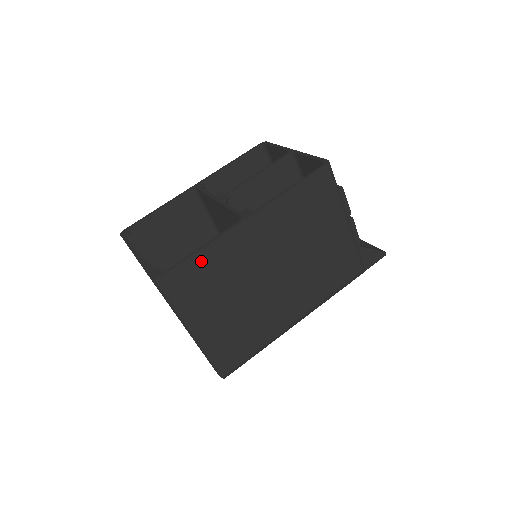
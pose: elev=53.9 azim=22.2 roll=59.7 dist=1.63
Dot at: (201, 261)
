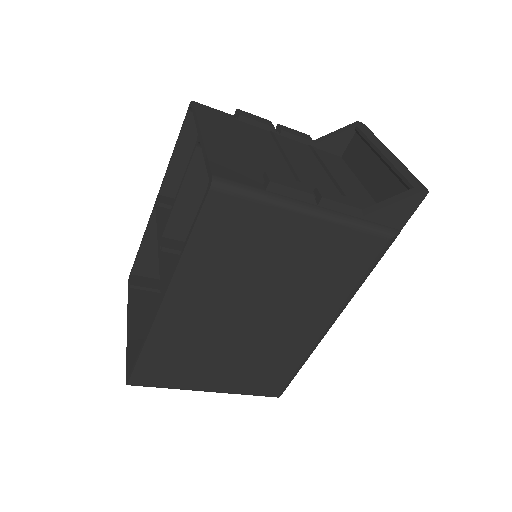
Dot at: (153, 354)
